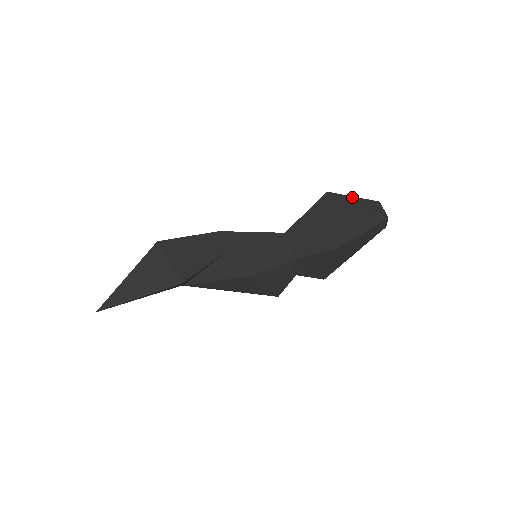
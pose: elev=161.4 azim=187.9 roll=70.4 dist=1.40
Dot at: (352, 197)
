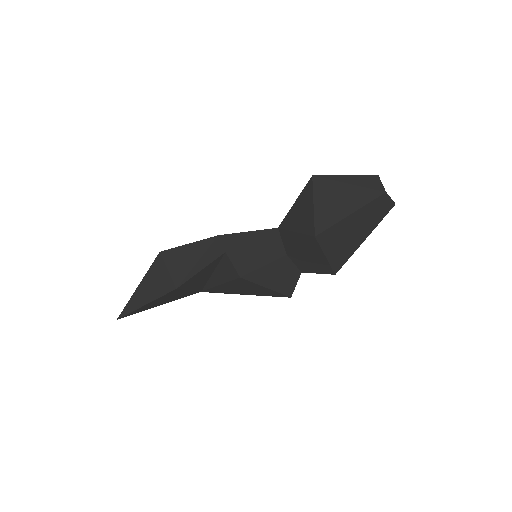
Dot at: (342, 176)
